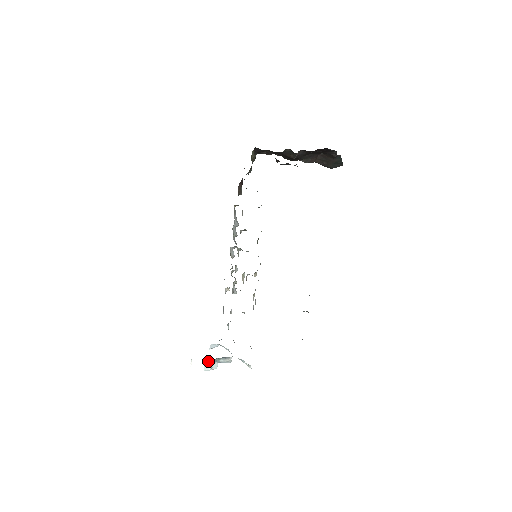
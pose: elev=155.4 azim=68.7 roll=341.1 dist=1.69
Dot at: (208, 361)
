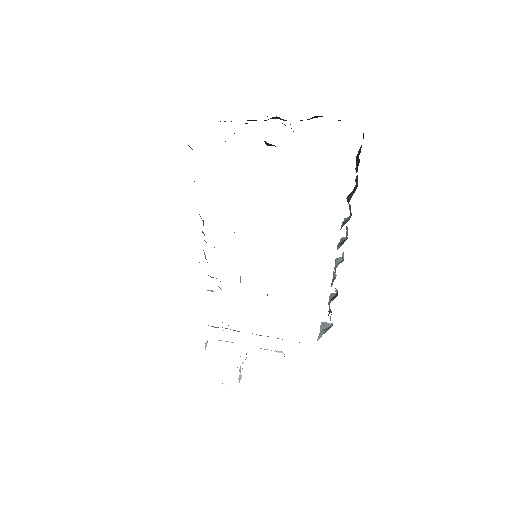
Dot at: occluded
